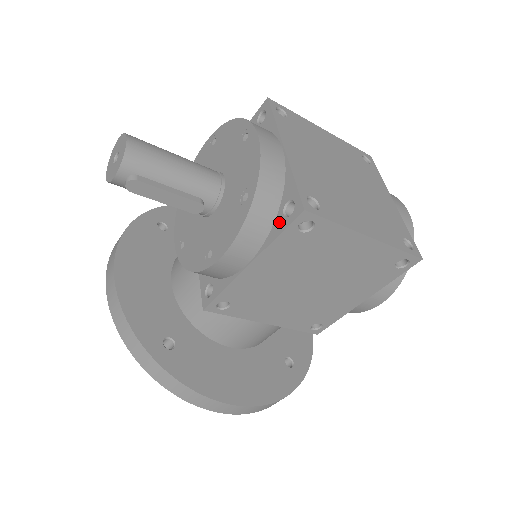
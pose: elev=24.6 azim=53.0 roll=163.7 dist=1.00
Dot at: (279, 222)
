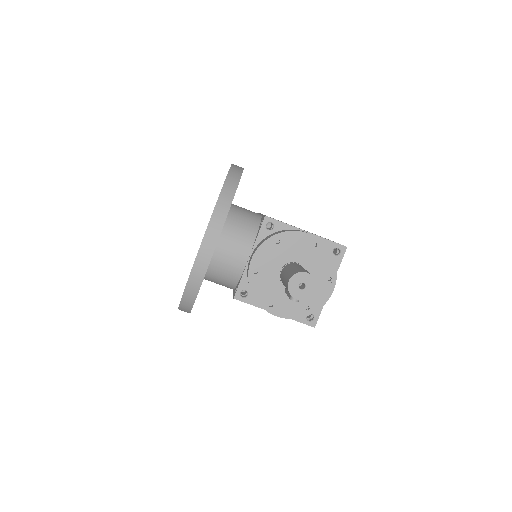
Dot at: occluded
